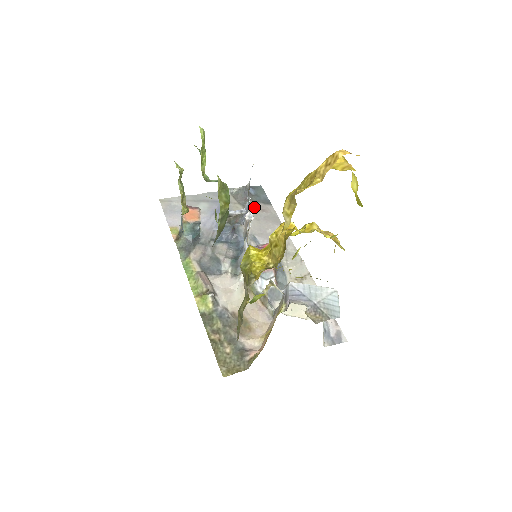
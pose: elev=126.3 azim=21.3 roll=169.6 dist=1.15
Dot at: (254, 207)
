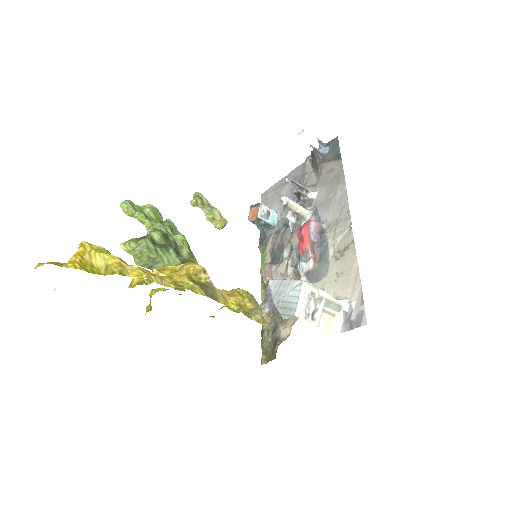
Dot at: (324, 170)
